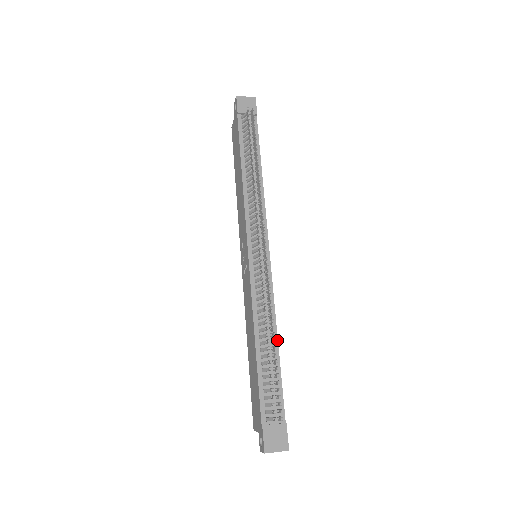
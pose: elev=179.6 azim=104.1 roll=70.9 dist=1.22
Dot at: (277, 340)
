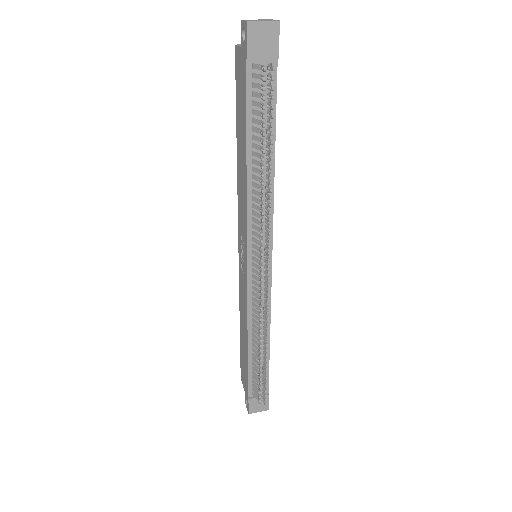
Dot at: (269, 340)
